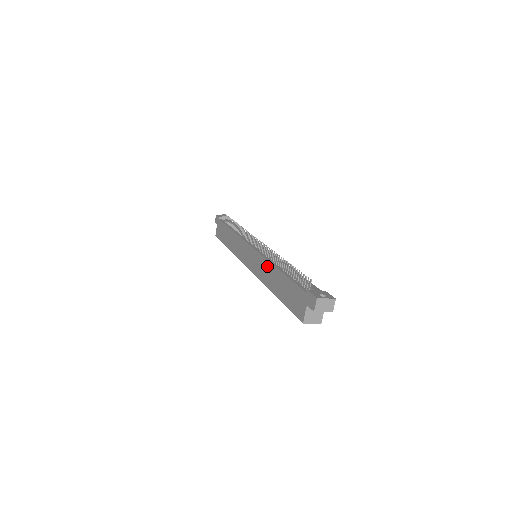
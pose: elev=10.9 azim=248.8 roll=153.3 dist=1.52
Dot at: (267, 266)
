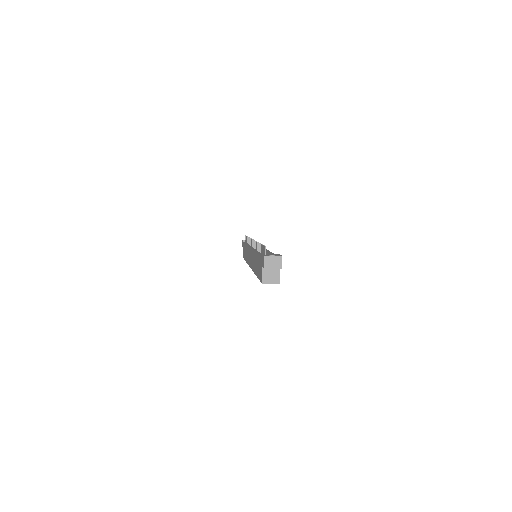
Dot at: (253, 255)
